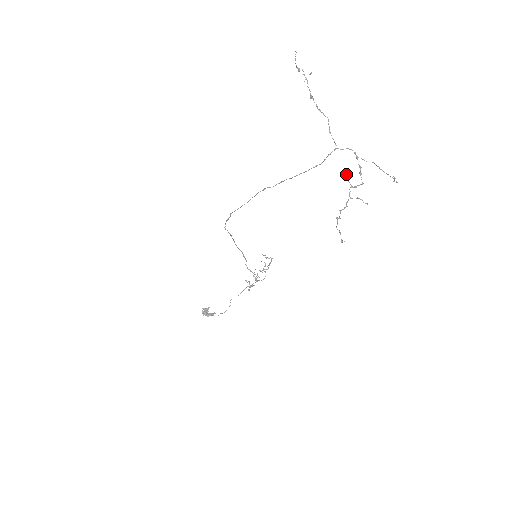
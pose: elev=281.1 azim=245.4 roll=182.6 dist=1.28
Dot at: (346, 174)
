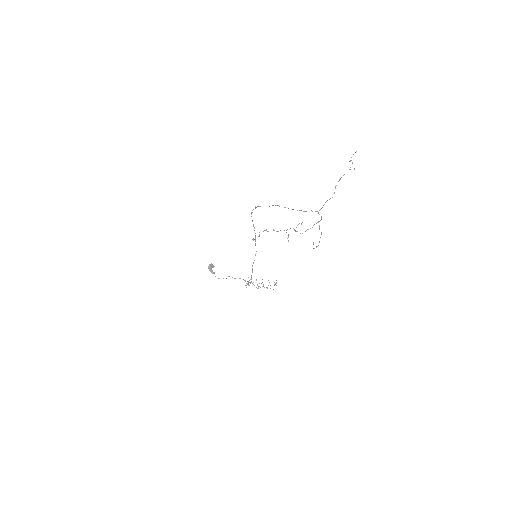
Dot at: (302, 222)
